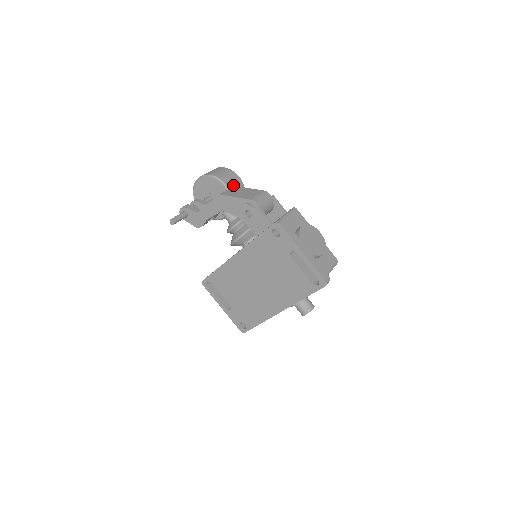
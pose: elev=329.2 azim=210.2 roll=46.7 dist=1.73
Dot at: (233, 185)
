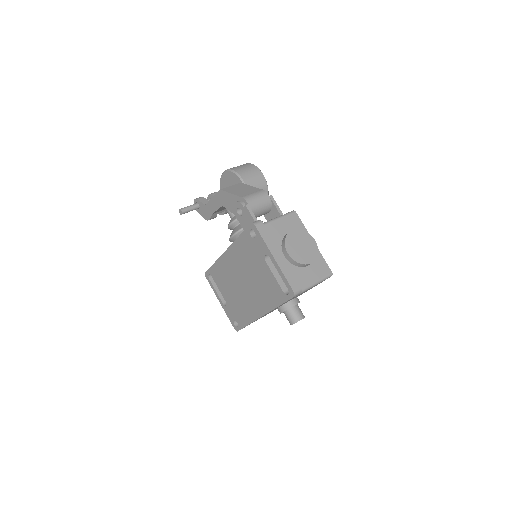
Dot at: (253, 182)
